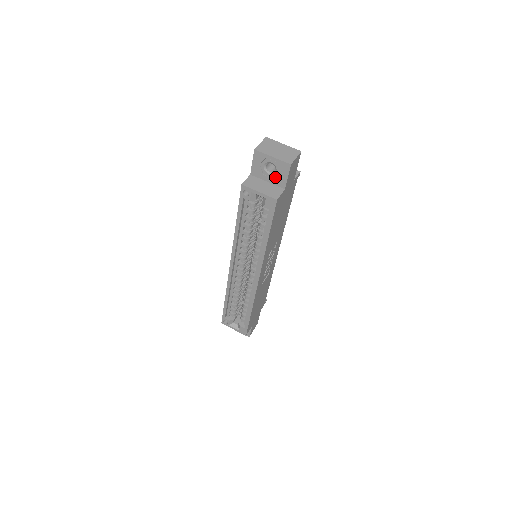
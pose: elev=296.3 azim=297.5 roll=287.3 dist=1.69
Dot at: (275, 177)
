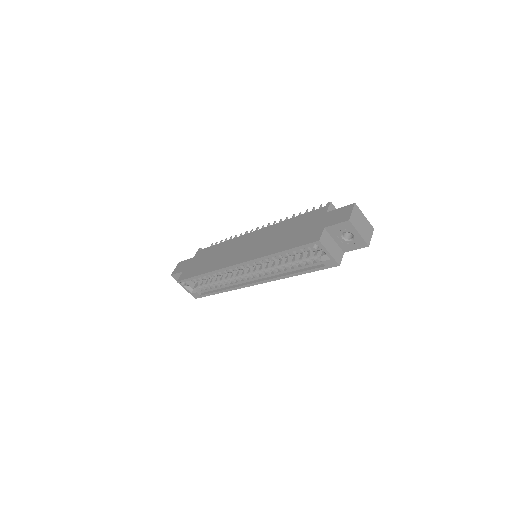
Dot at: (345, 242)
